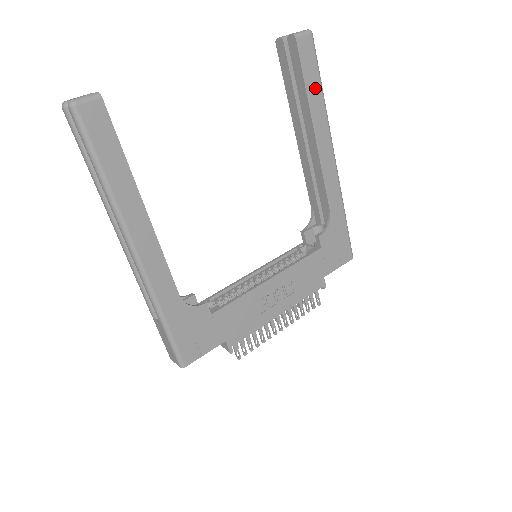
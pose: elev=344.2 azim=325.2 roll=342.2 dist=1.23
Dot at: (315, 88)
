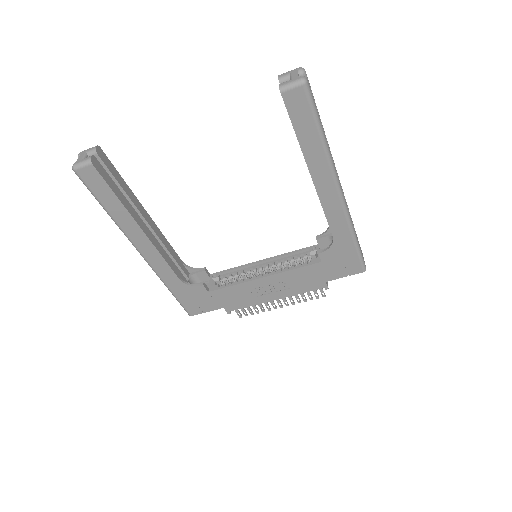
Dot at: (310, 136)
